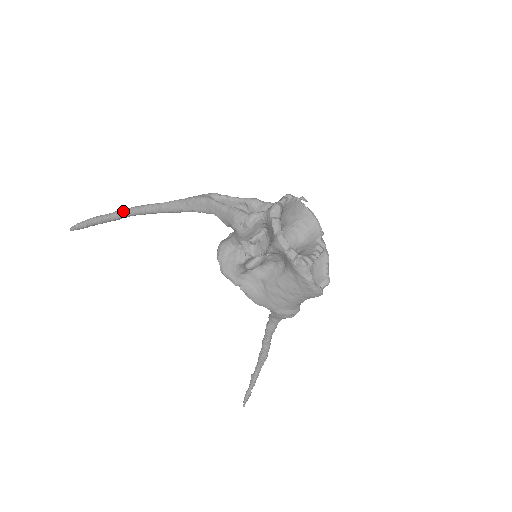
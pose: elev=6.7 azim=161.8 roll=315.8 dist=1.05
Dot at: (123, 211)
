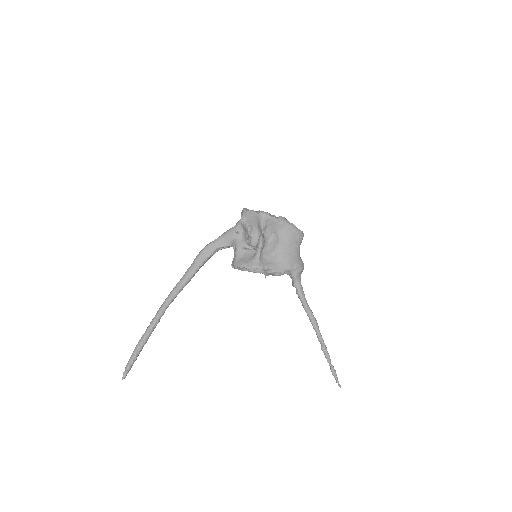
Dot at: (159, 311)
